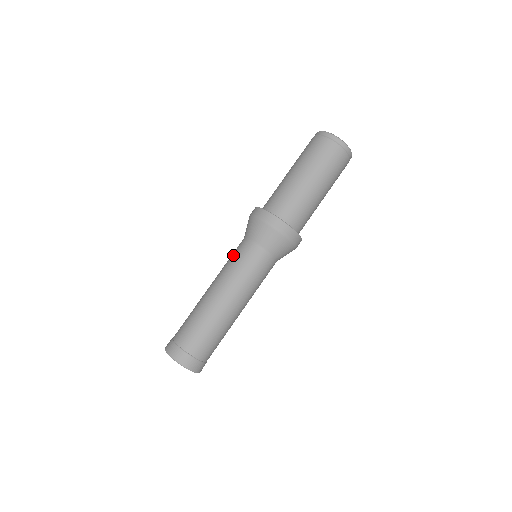
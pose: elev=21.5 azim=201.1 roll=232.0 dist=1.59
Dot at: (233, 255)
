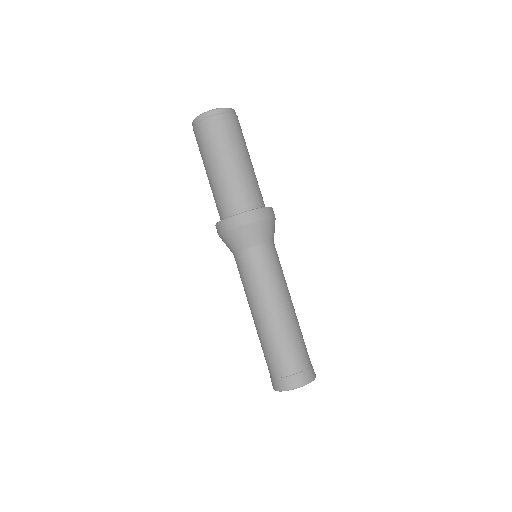
Dot at: (240, 275)
